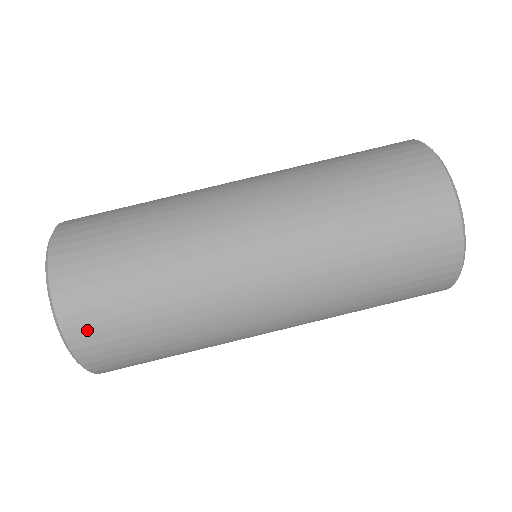
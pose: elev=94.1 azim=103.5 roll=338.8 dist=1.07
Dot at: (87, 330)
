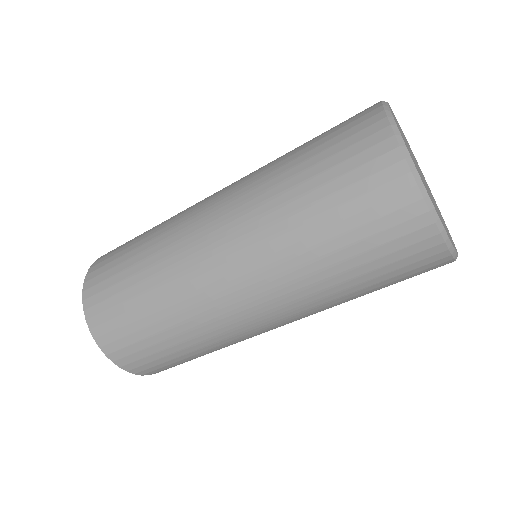
Dot at: (137, 364)
